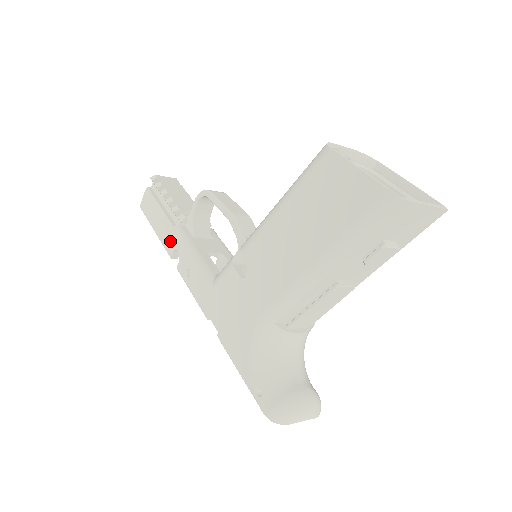
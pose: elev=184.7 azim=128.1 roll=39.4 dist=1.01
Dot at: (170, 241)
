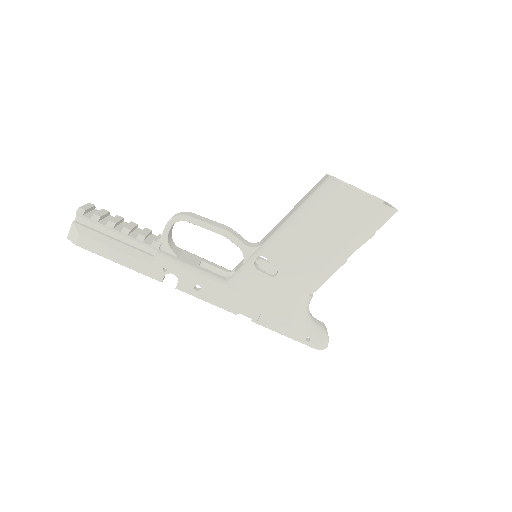
Dot at: (156, 268)
